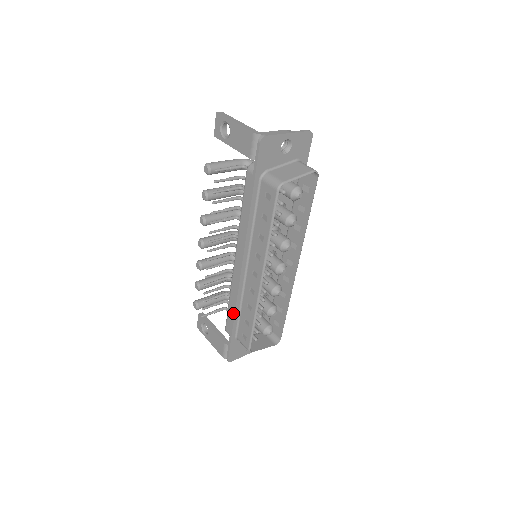
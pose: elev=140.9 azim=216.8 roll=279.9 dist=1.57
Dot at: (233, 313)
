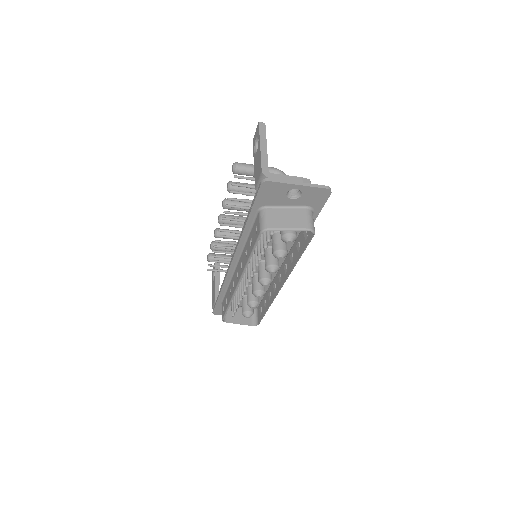
Dot at: (221, 287)
